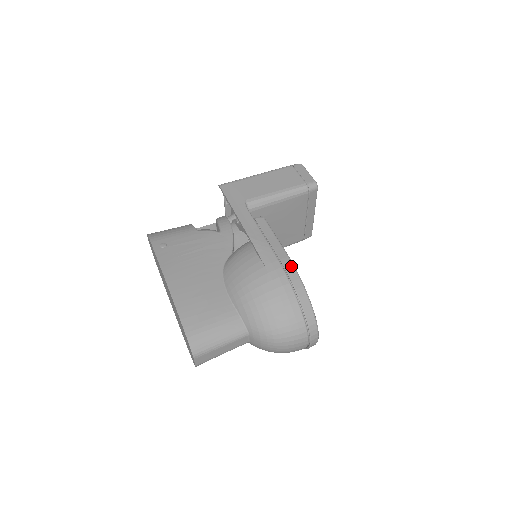
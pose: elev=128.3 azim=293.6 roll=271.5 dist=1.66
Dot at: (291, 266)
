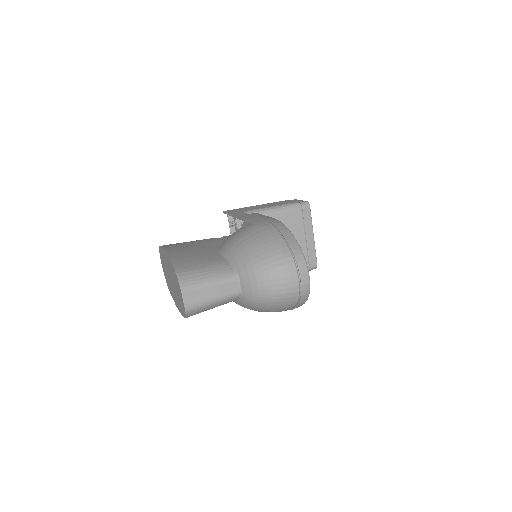
Dot at: (277, 221)
